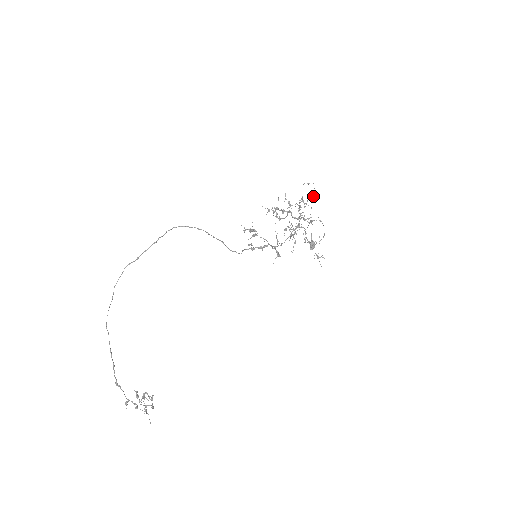
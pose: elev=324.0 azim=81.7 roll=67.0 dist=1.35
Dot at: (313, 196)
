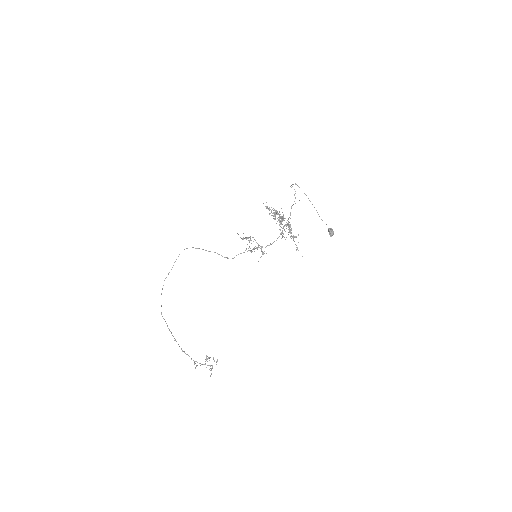
Dot at: (304, 193)
